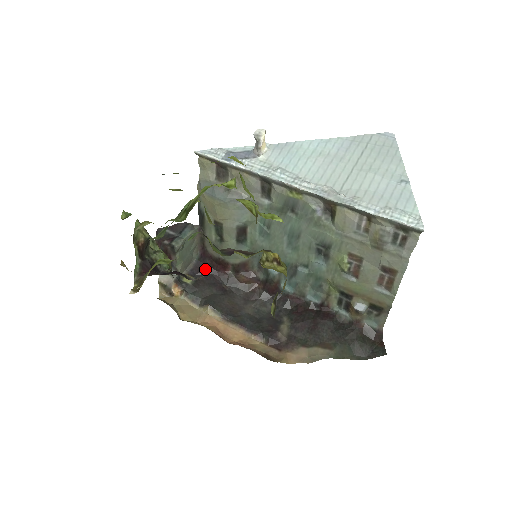
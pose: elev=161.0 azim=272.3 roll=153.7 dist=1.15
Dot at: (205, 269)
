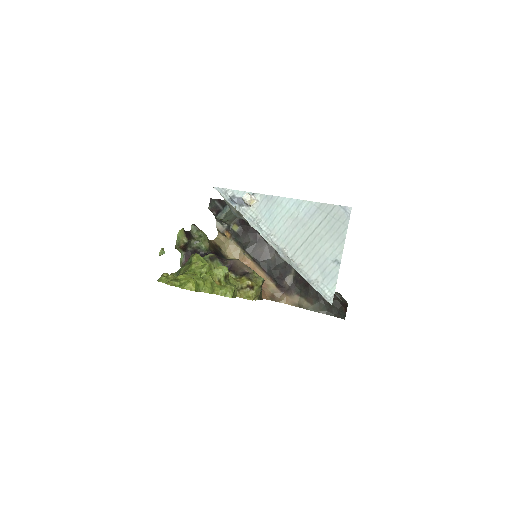
Dot at: (246, 222)
